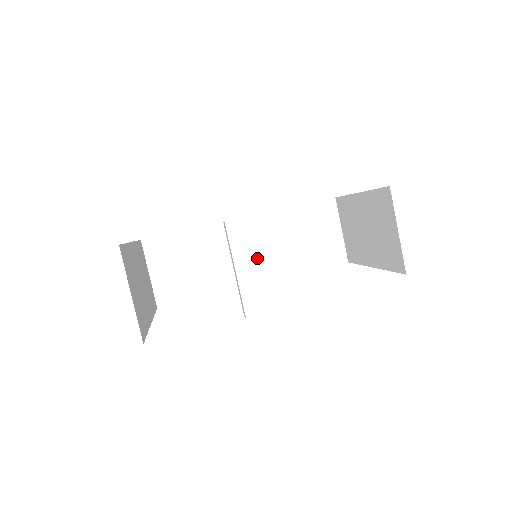
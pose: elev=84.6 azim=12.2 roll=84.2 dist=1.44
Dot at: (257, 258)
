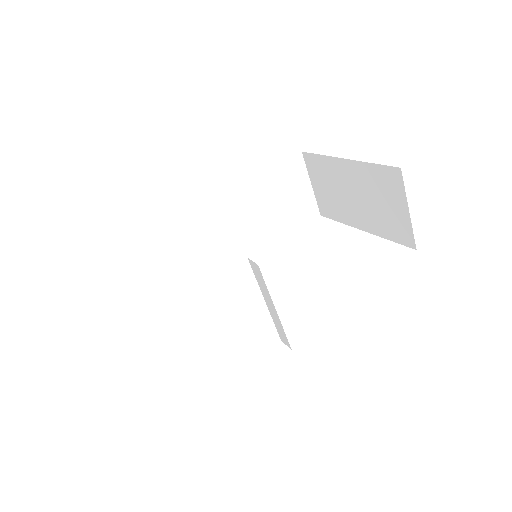
Dot at: (234, 238)
